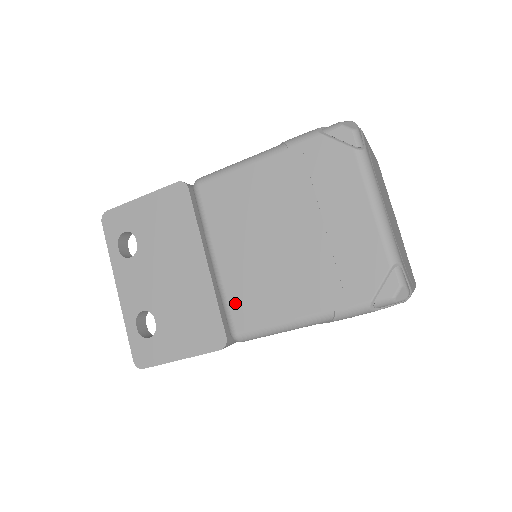
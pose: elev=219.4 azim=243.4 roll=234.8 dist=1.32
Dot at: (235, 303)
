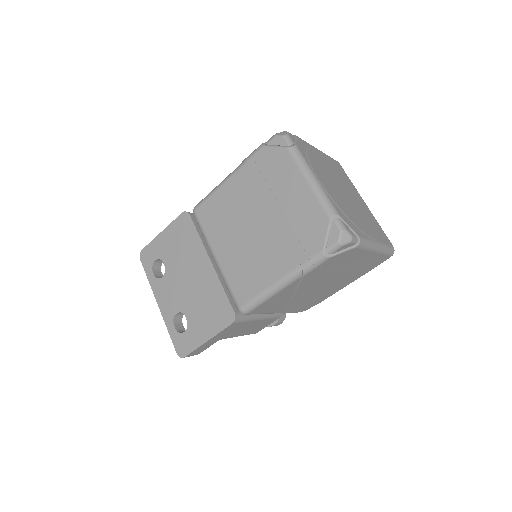
Dot at: (235, 284)
